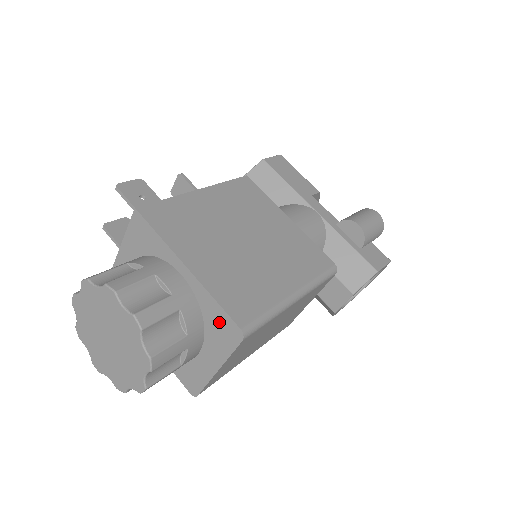
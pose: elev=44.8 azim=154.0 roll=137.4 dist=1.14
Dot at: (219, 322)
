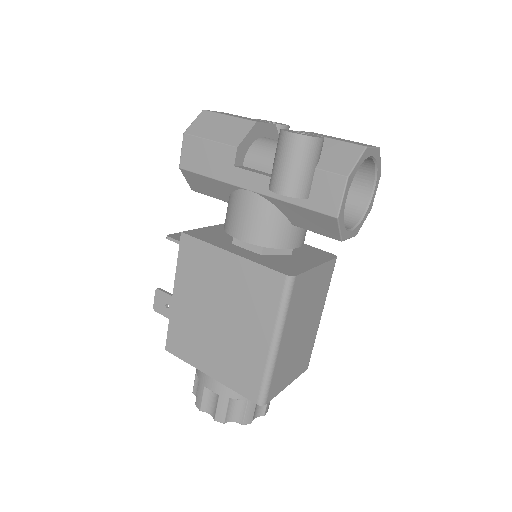
Dot at: occluded
